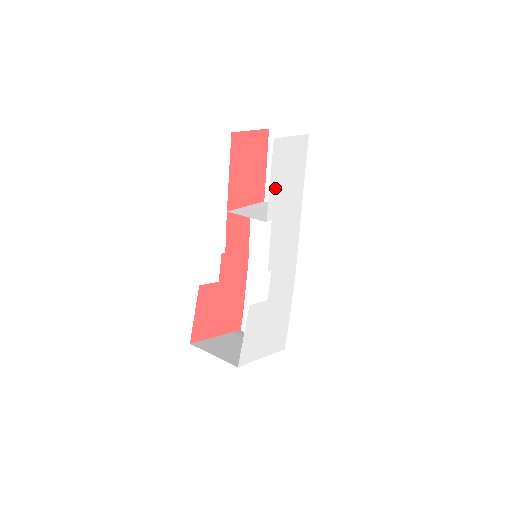
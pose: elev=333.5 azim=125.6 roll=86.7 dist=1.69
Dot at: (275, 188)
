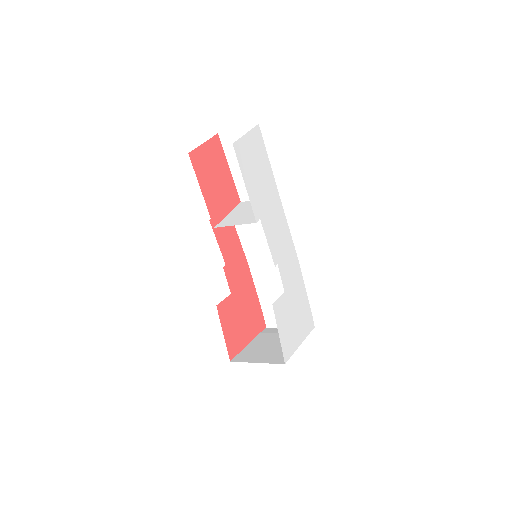
Dot at: (251, 188)
